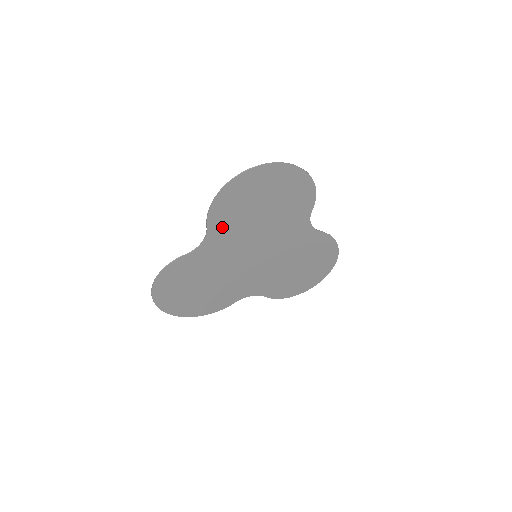
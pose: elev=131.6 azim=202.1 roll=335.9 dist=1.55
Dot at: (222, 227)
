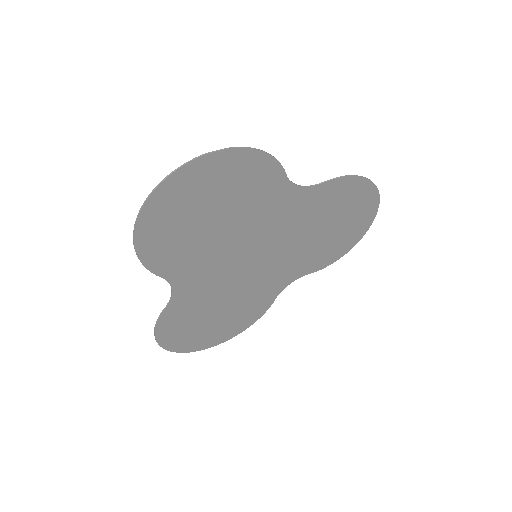
Dot at: (179, 265)
